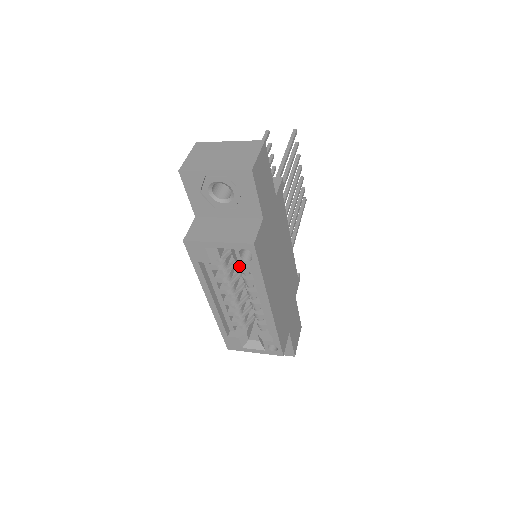
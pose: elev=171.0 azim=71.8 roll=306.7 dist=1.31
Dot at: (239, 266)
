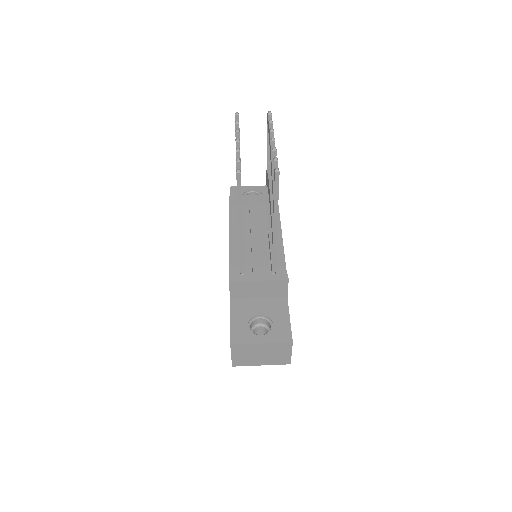
Dot at: occluded
